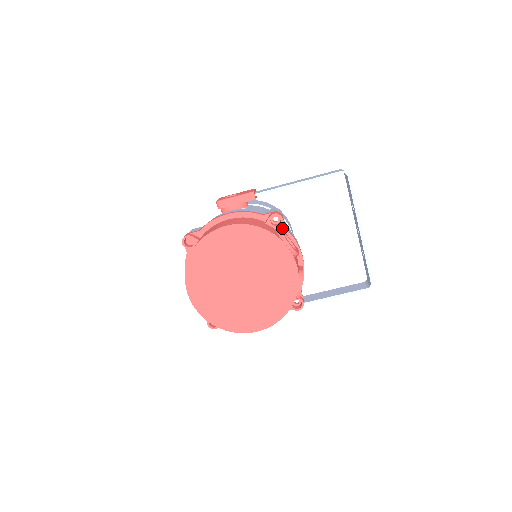
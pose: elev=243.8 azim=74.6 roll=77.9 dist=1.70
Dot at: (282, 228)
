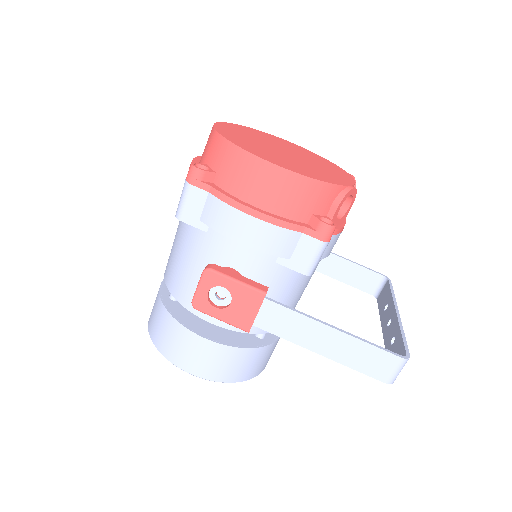
Dot at: occluded
